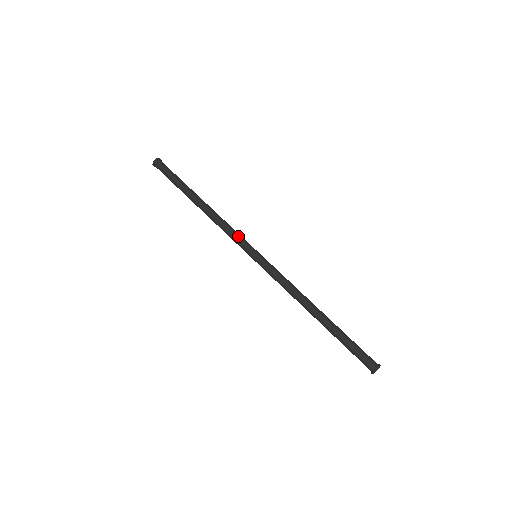
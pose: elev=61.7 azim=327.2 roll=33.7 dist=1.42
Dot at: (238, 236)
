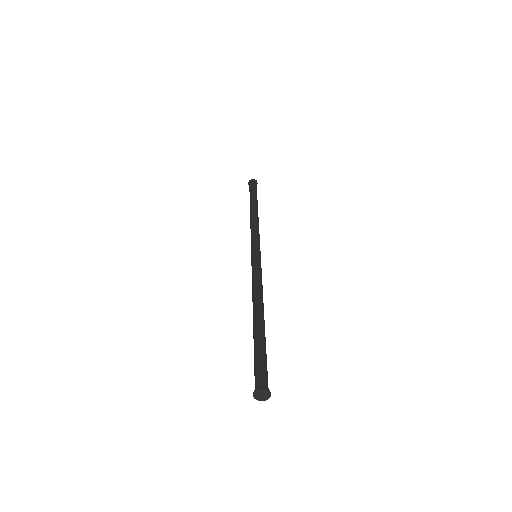
Dot at: (259, 238)
